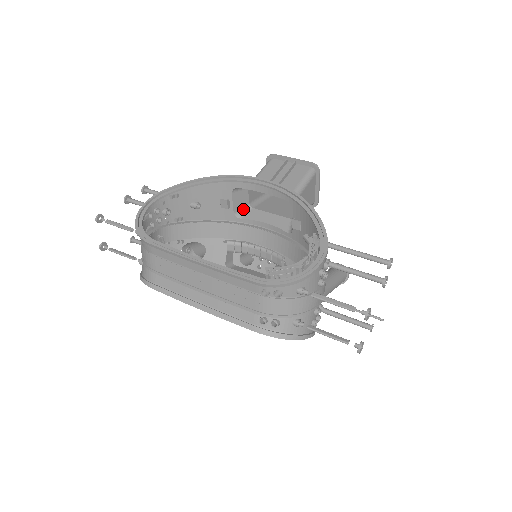
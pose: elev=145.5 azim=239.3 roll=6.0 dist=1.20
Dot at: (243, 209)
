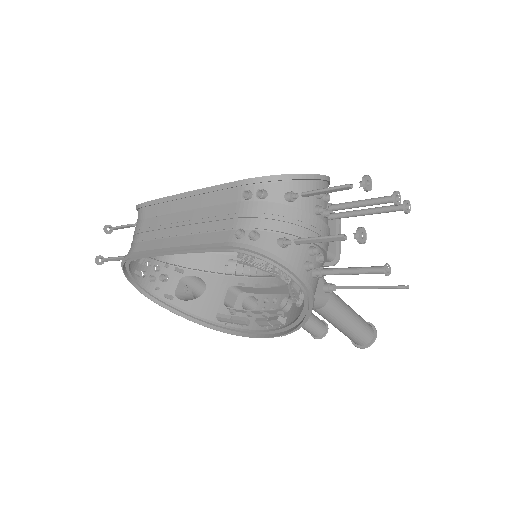
Dot at: occluded
